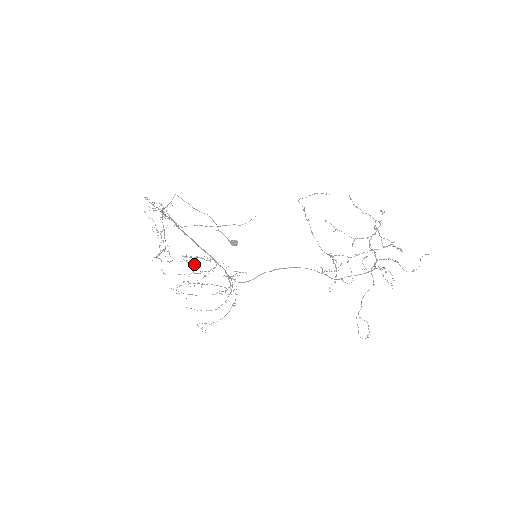
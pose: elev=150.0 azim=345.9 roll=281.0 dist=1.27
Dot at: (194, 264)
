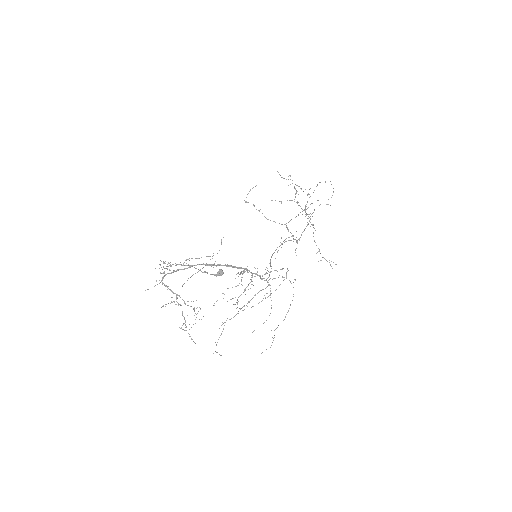
Dot at: occluded
